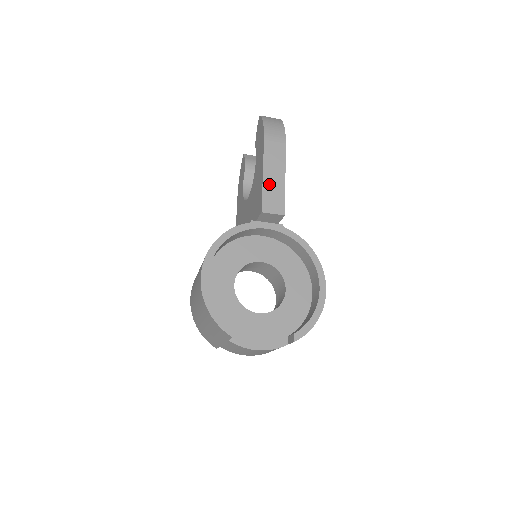
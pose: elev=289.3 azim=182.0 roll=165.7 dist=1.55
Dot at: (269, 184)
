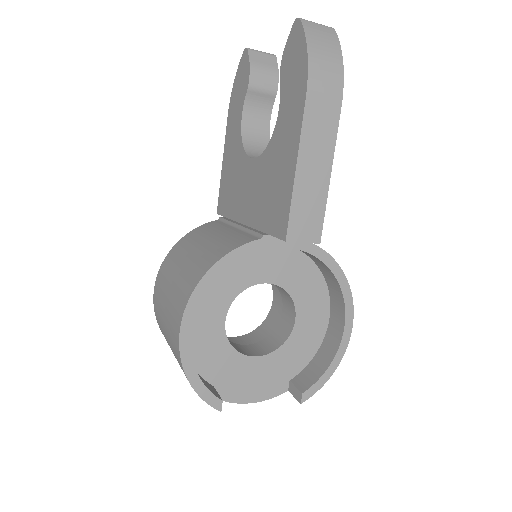
Dot at: (304, 188)
